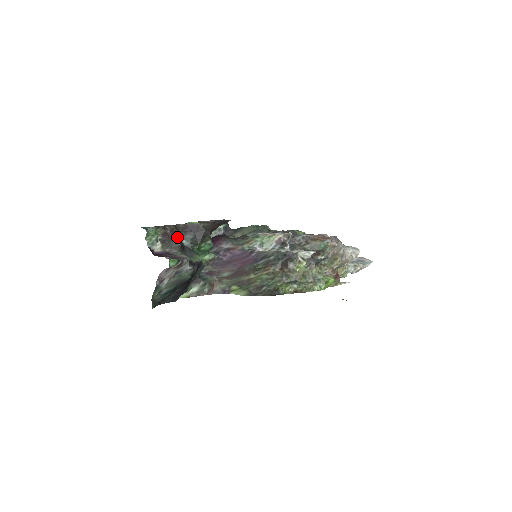
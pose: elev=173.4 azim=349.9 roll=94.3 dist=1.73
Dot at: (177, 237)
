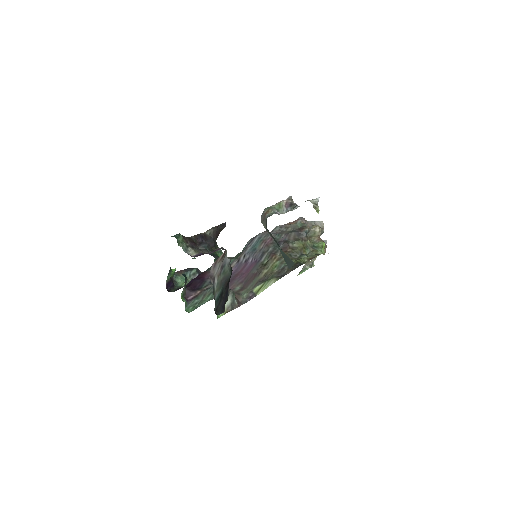
Dot at: (197, 246)
